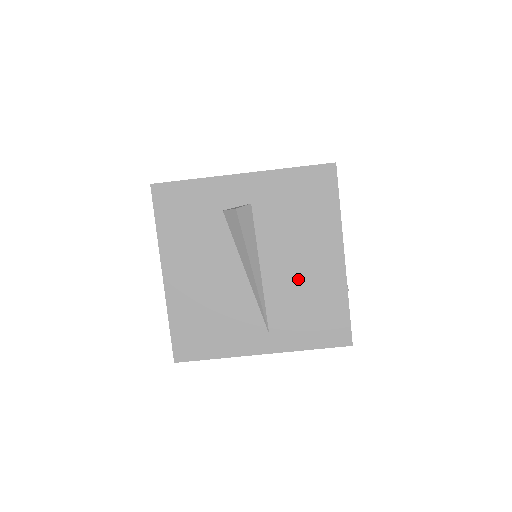
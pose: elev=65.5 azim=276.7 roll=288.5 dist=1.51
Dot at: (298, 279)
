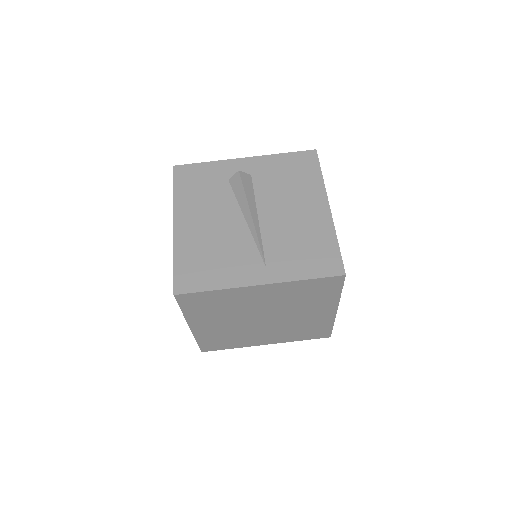
Dot at: (291, 224)
